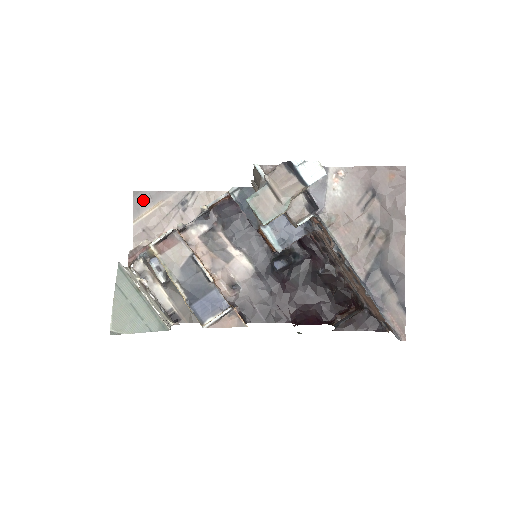
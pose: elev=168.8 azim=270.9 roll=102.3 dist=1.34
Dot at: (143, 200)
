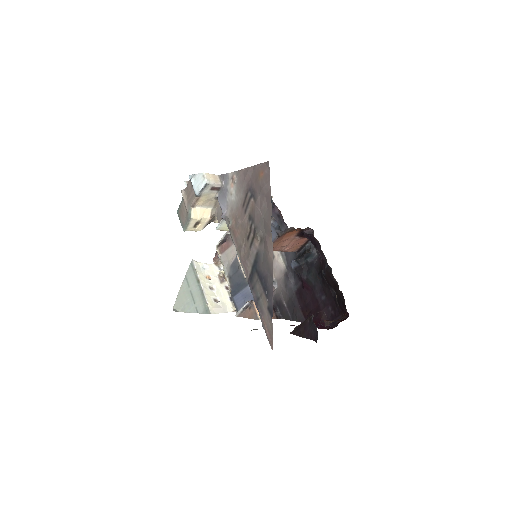
Dot at: occluded
